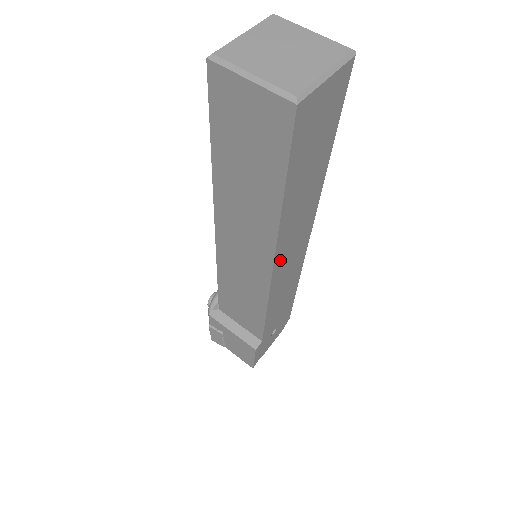
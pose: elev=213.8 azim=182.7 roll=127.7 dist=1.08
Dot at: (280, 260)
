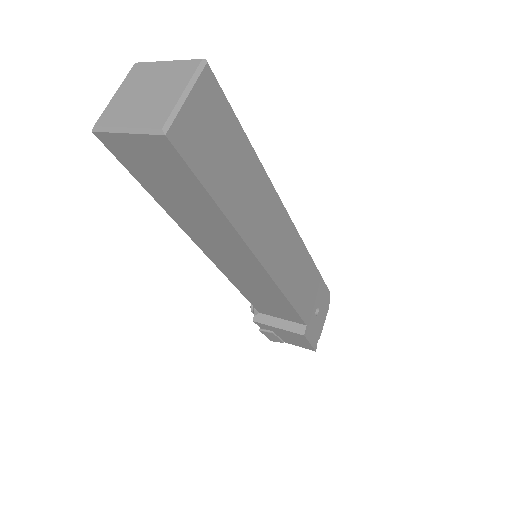
Dot at: (265, 253)
